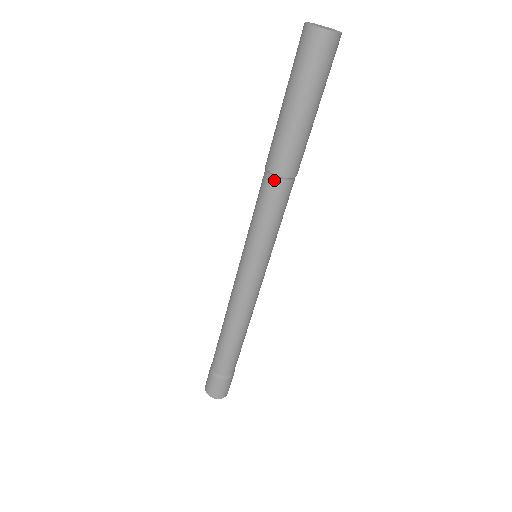
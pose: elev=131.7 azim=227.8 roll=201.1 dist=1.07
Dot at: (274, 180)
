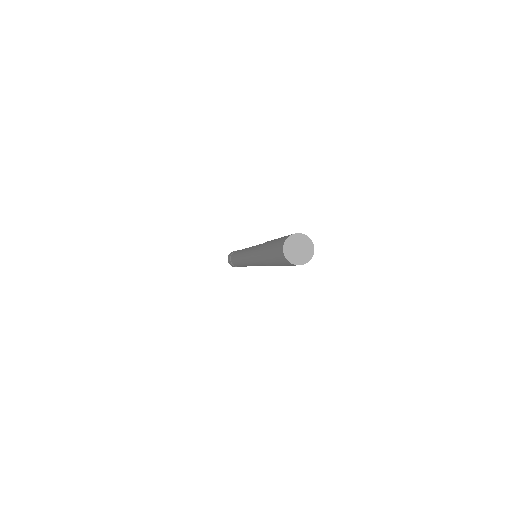
Dot at: occluded
